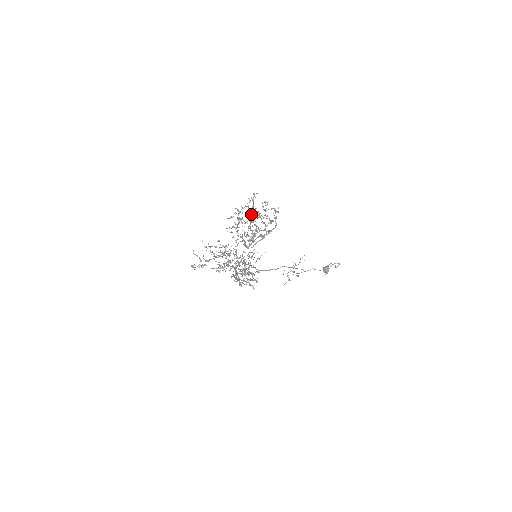
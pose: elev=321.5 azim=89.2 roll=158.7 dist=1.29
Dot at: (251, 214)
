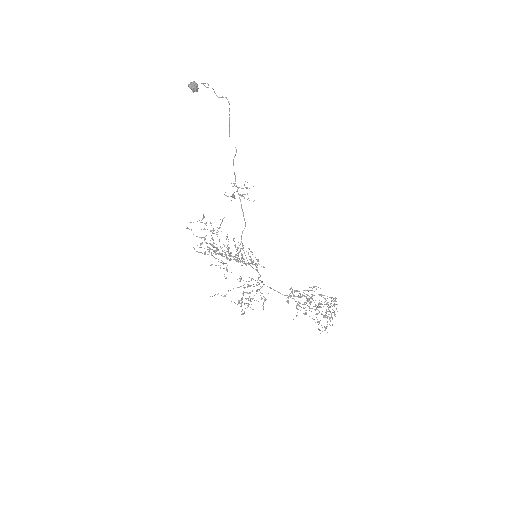
Dot at: occluded
